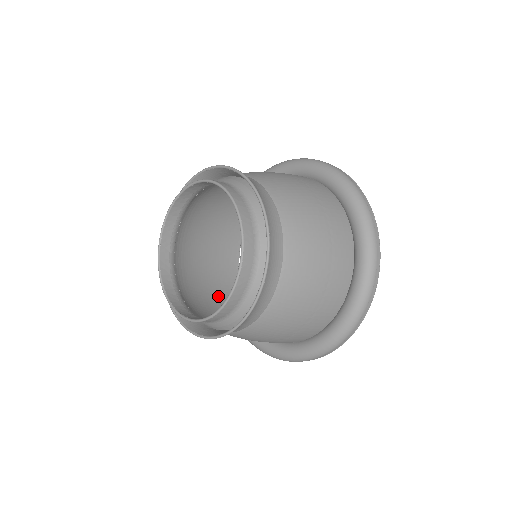
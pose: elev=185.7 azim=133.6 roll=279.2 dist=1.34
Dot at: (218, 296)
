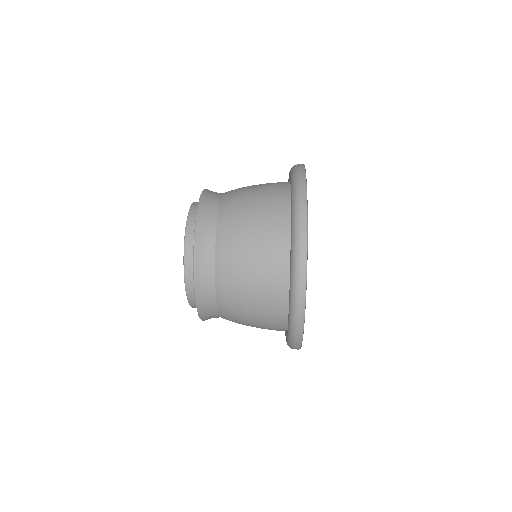
Dot at: occluded
